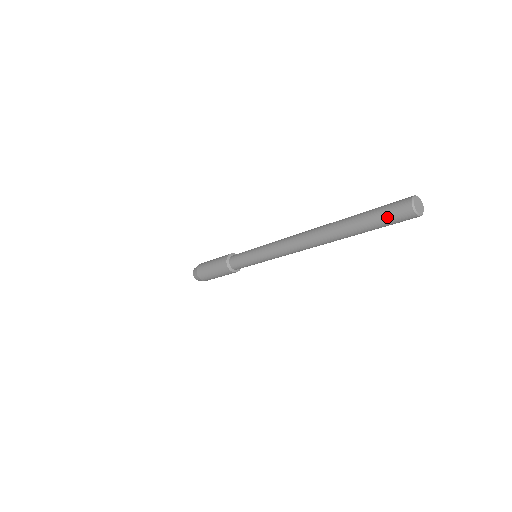
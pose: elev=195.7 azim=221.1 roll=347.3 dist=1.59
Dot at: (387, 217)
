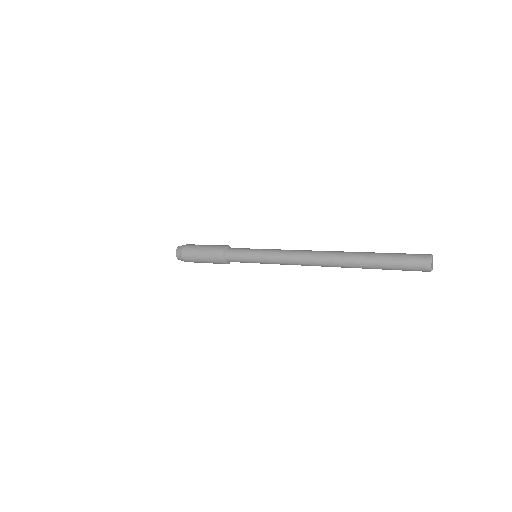
Dot at: (405, 269)
